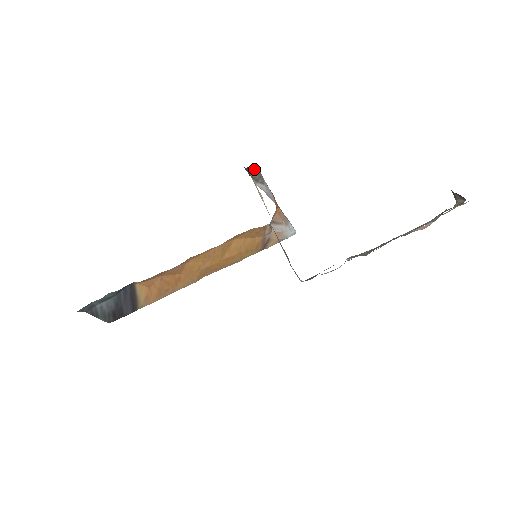
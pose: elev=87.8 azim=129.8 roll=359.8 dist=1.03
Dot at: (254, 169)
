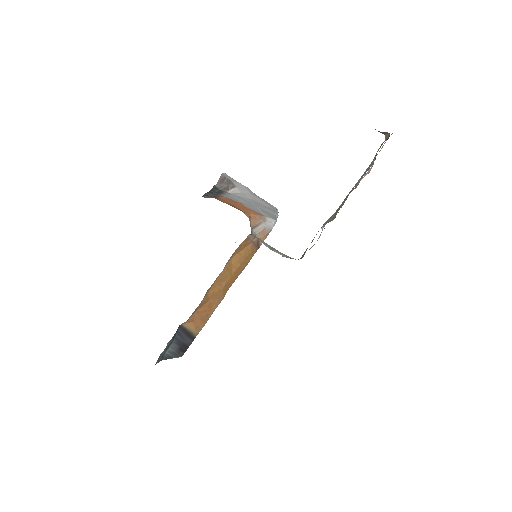
Dot at: (220, 180)
